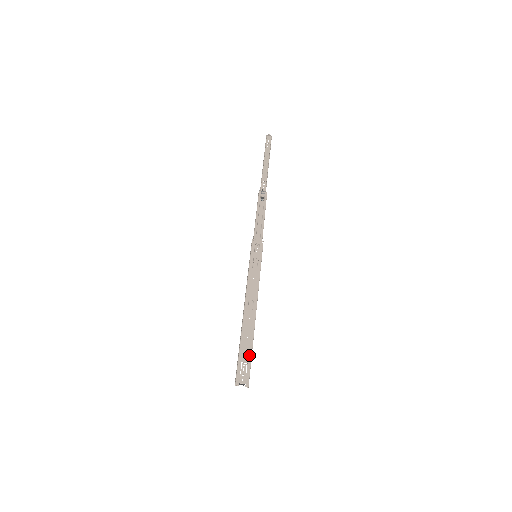
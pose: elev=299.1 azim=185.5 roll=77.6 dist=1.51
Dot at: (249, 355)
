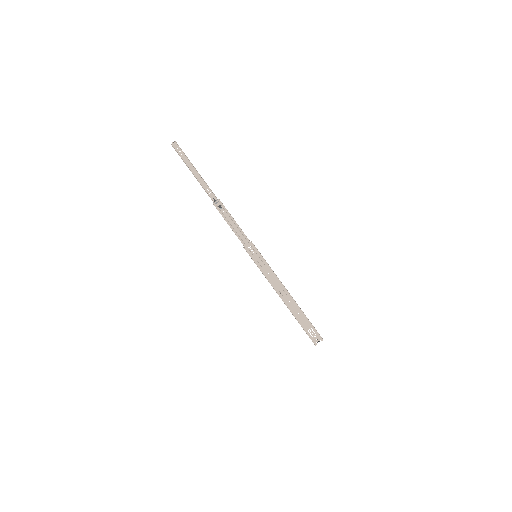
Dot at: (308, 323)
